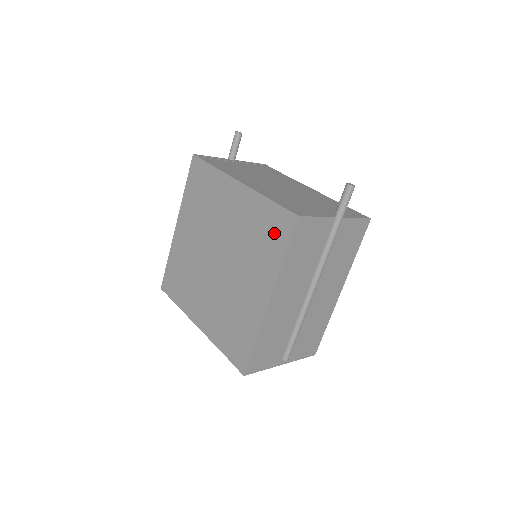
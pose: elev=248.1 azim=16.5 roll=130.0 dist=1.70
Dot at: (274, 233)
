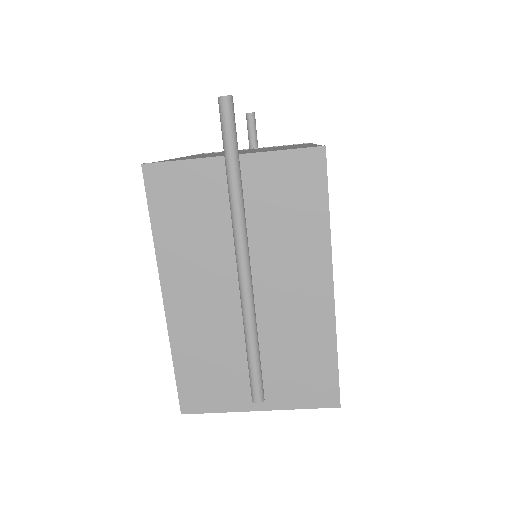
Dot at: occluded
